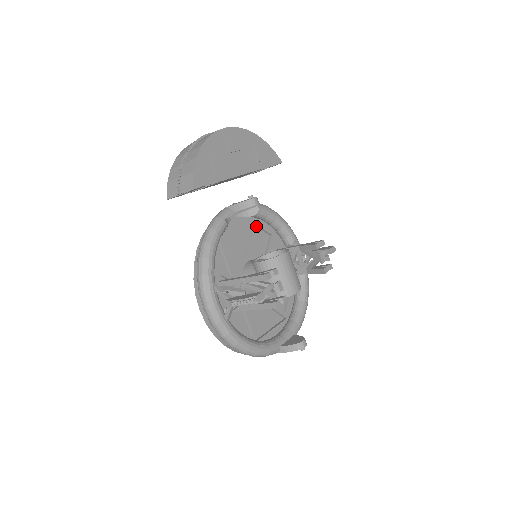
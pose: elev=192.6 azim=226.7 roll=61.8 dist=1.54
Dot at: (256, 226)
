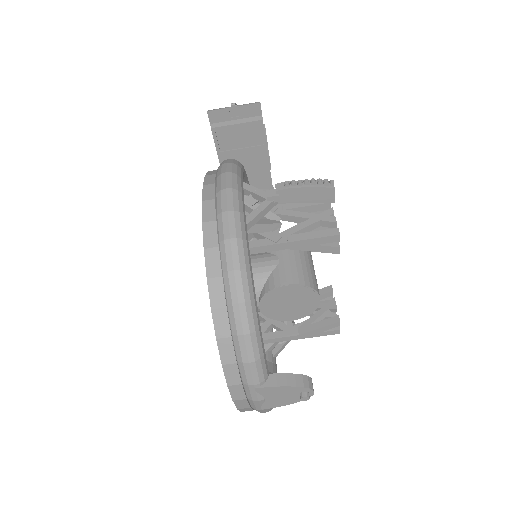
Dot at: occluded
